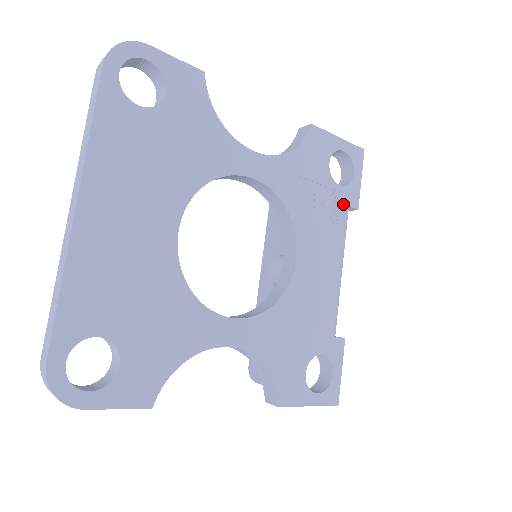
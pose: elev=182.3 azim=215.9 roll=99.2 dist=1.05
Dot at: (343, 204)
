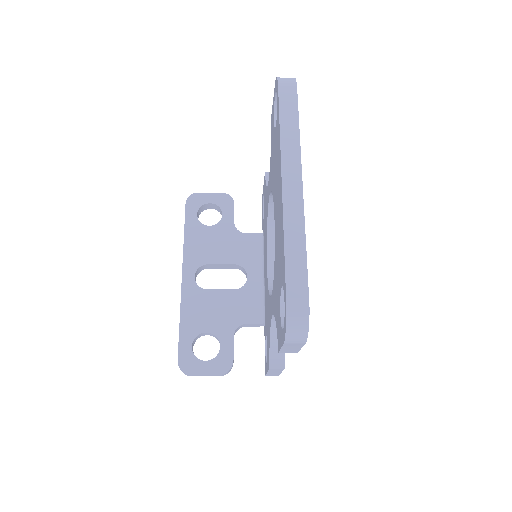
Dot at: occluded
